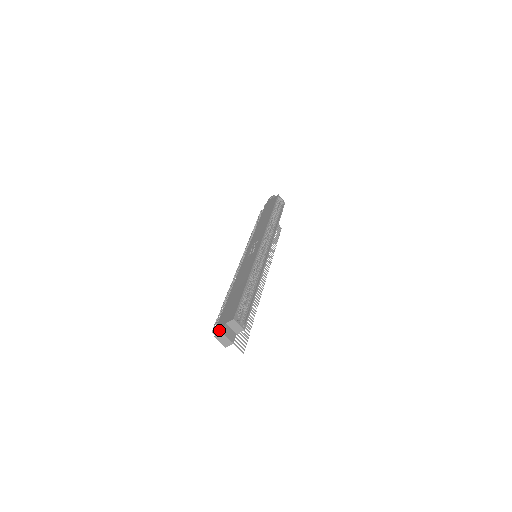
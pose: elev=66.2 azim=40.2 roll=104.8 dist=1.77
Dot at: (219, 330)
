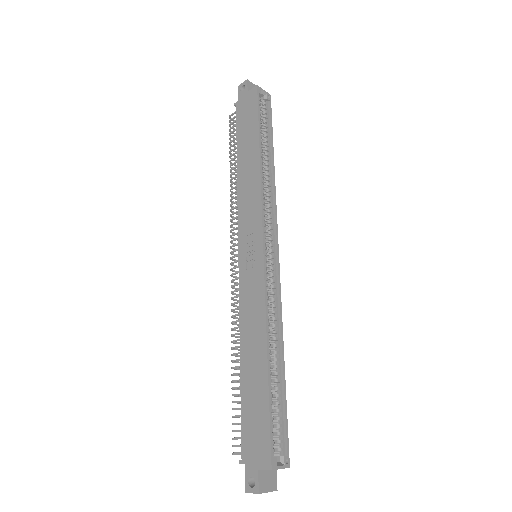
Dot at: (250, 478)
